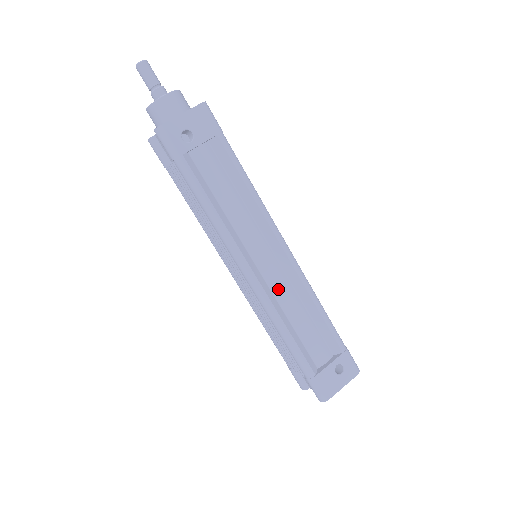
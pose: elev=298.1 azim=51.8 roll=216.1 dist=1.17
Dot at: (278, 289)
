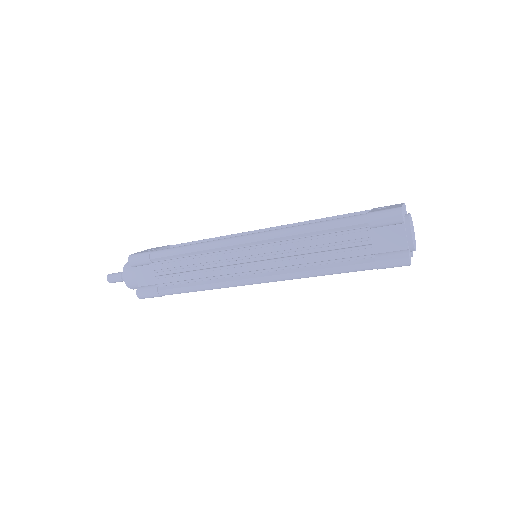
Dot at: occluded
